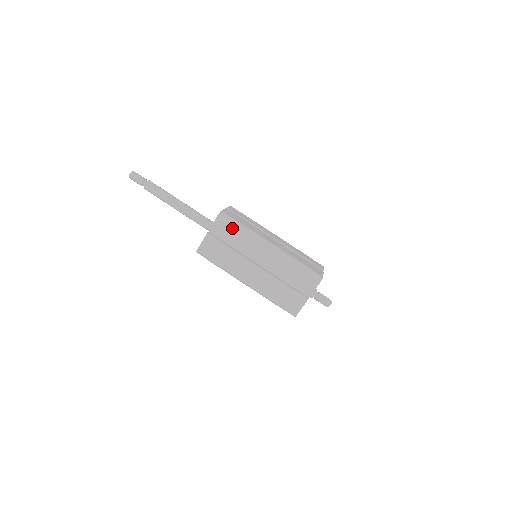
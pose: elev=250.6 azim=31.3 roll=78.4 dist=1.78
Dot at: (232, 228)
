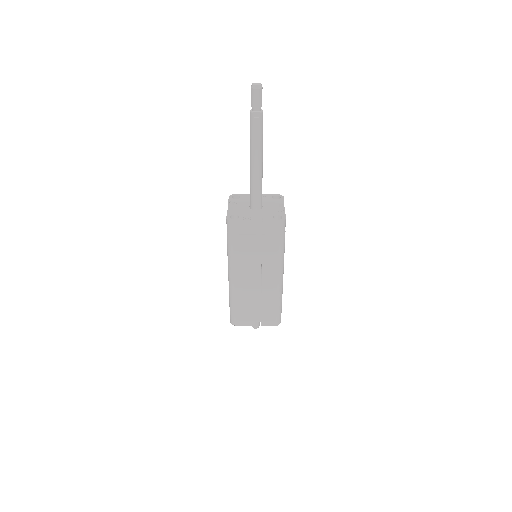
Dot at: (277, 240)
